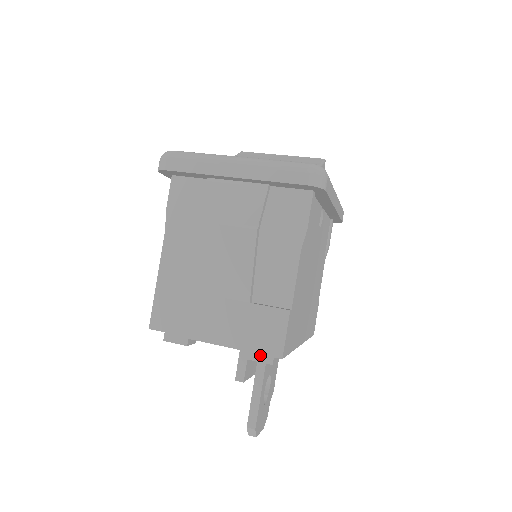
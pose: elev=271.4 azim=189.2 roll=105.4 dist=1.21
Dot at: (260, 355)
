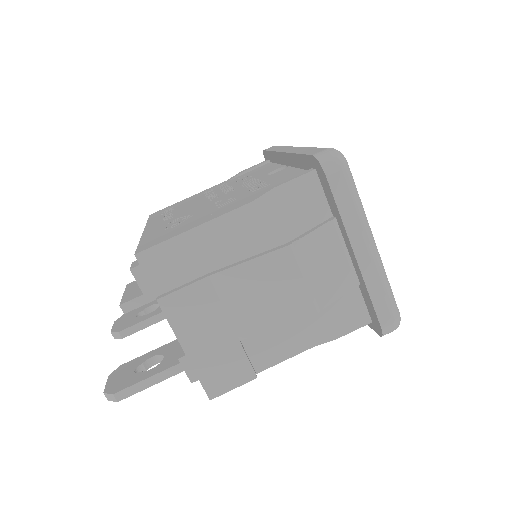
Dot at: (192, 368)
